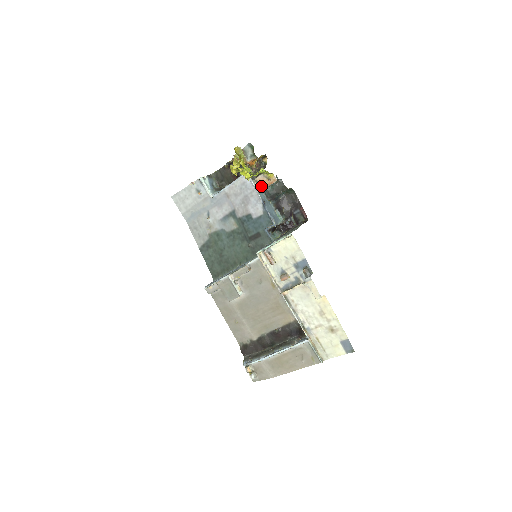
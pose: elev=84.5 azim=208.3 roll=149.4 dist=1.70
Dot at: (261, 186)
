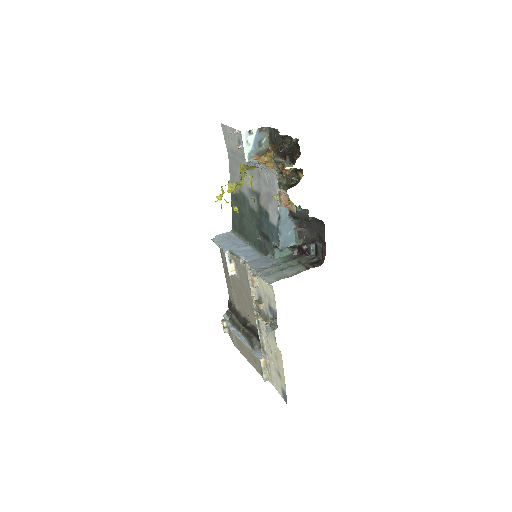
Dot at: (282, 201)
